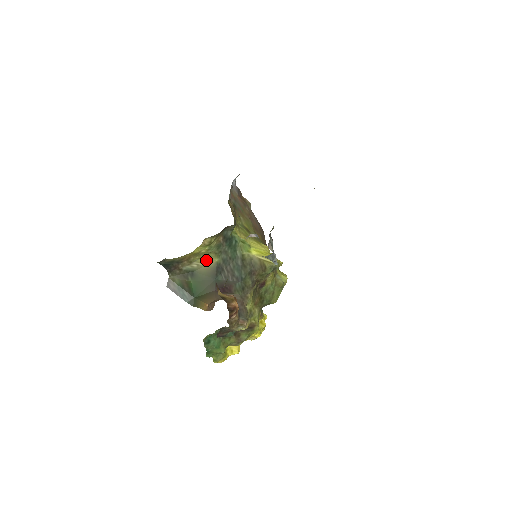
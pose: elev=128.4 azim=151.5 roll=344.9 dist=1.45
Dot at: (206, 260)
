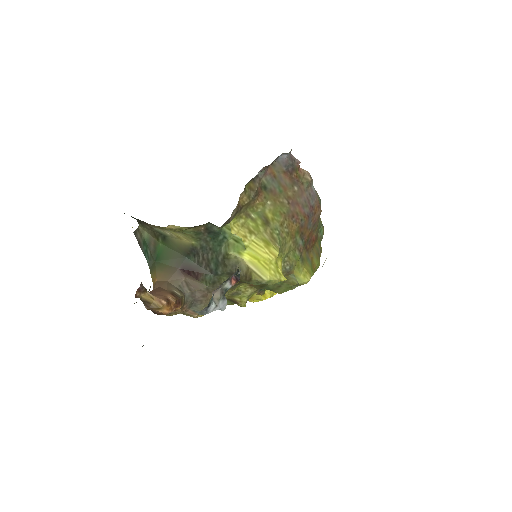
Dot at: (181, 236)
